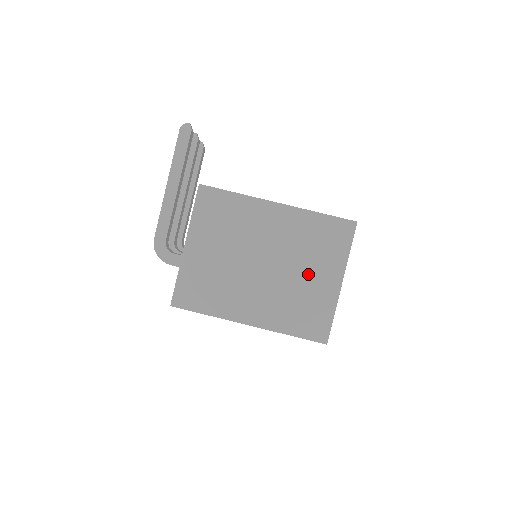
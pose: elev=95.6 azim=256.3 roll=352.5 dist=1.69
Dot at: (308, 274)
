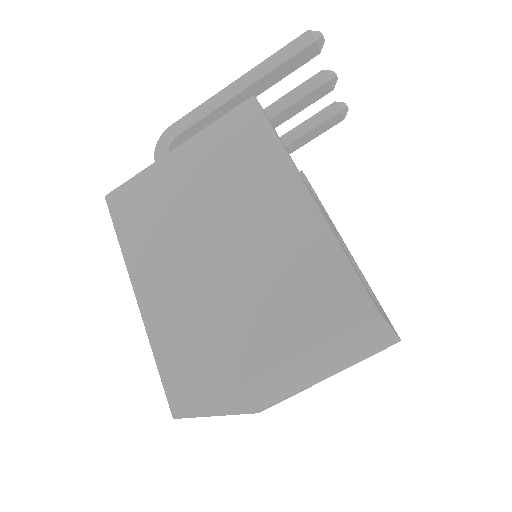
Dot at: (247, 308)
